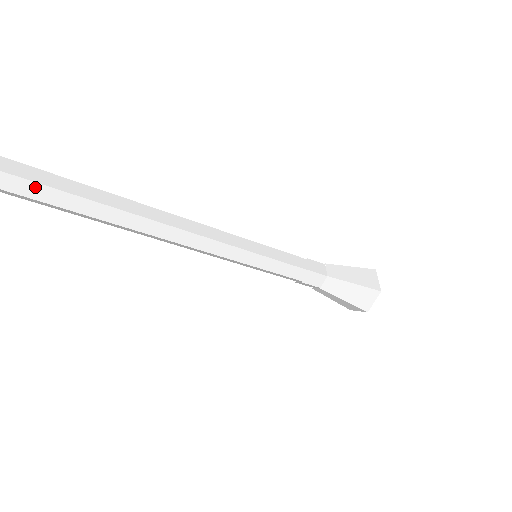
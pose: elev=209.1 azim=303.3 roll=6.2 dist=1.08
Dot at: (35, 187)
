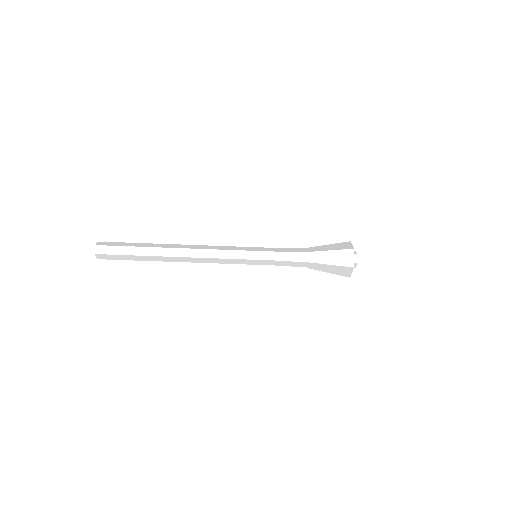
Dot at: (124, 244)
